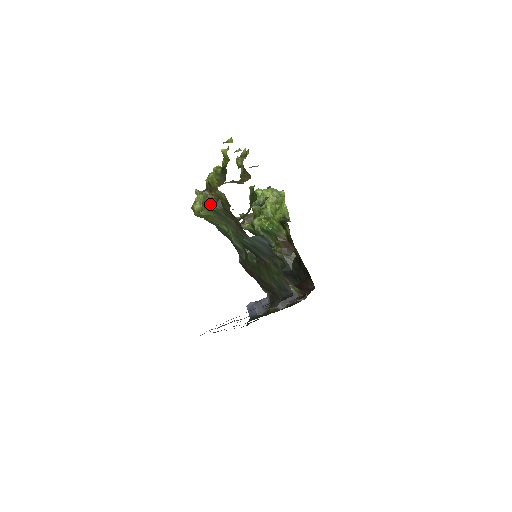
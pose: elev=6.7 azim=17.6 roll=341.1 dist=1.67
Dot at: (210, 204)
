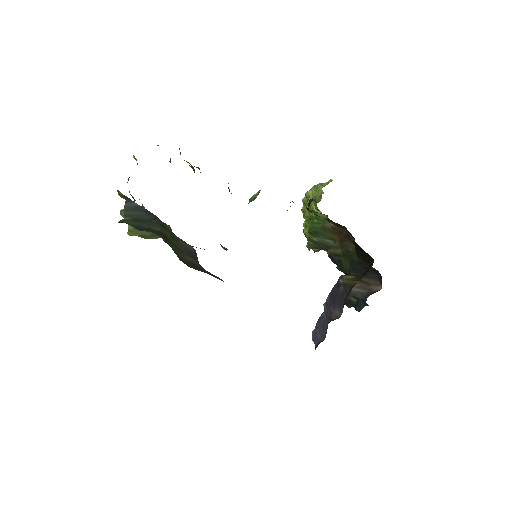
Dot at: occluded
